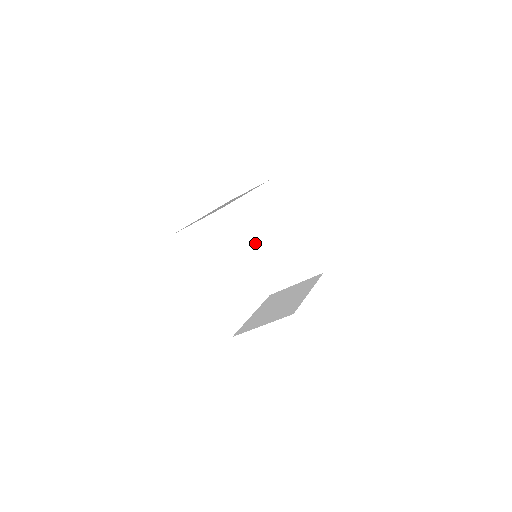
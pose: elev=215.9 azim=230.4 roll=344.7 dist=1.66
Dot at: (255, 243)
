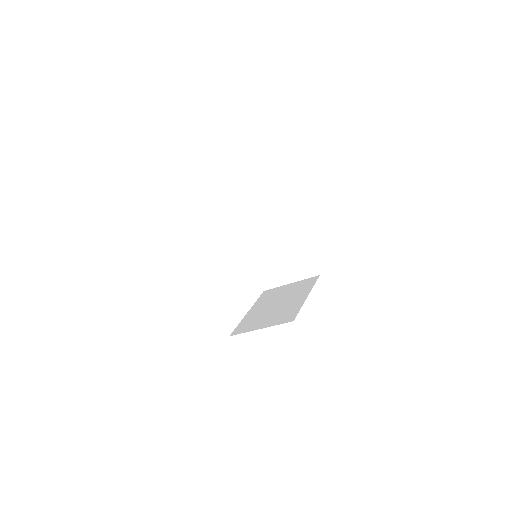
Dot at: (254, 240)
